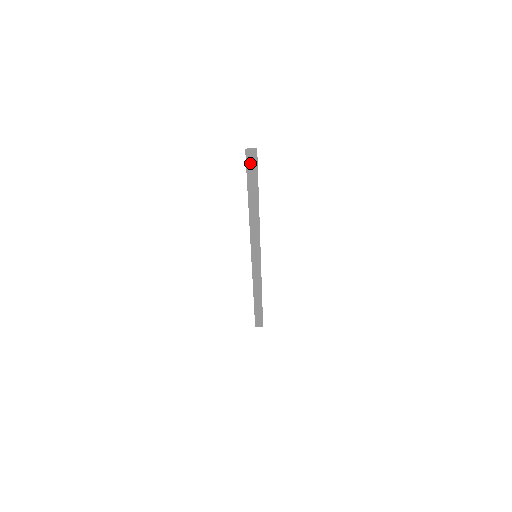
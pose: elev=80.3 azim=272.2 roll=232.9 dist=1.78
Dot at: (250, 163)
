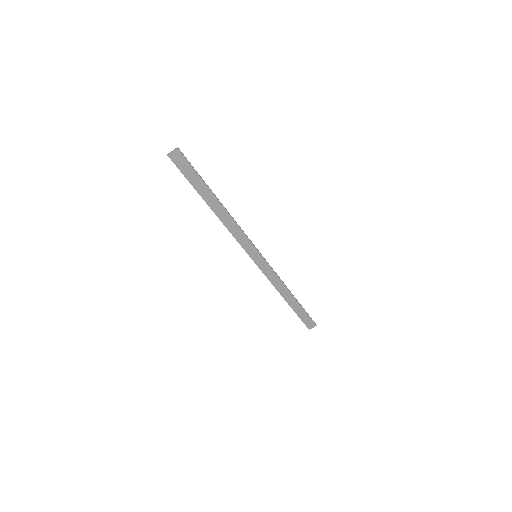
Dot at: (181, 166)
